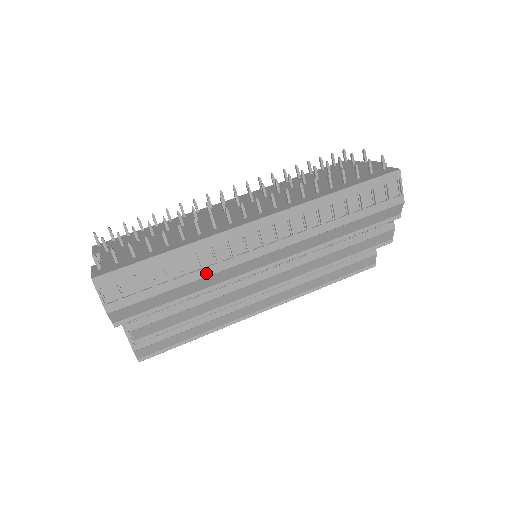
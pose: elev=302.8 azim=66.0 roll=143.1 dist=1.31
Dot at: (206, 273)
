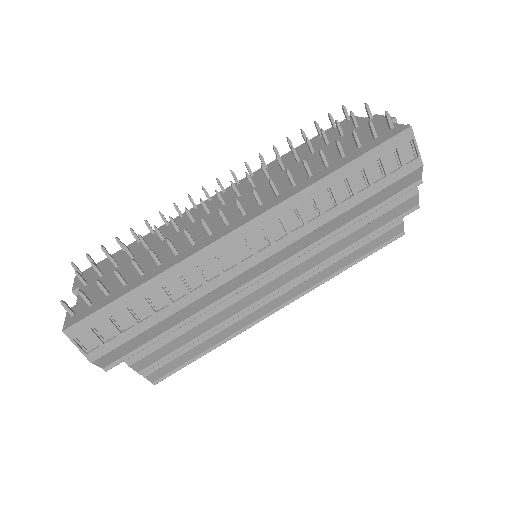
Dot at: (192, 298)
